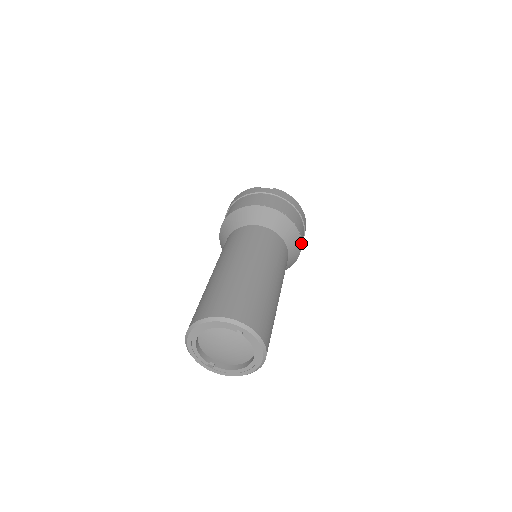
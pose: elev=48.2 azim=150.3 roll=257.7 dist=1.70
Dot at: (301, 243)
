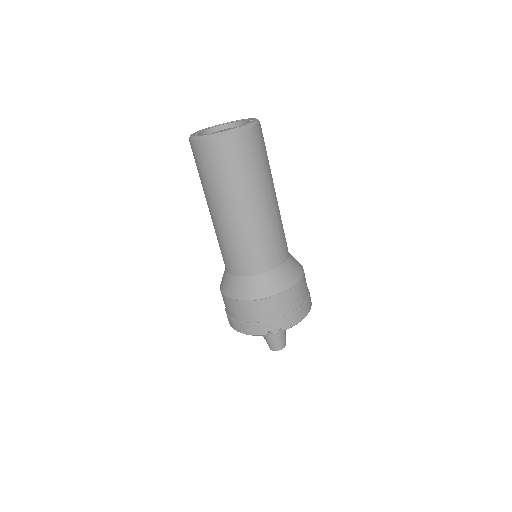
Dot at: (291, 287)
